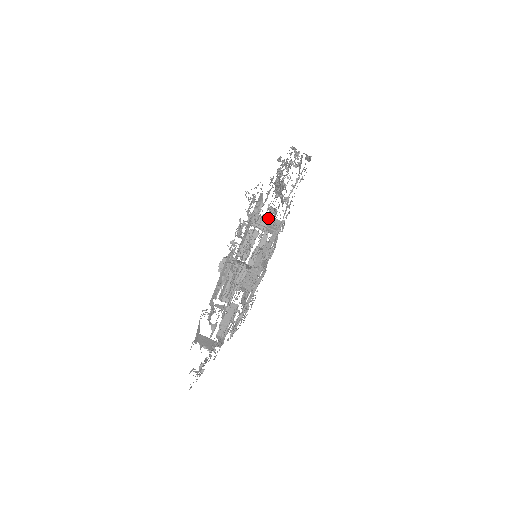
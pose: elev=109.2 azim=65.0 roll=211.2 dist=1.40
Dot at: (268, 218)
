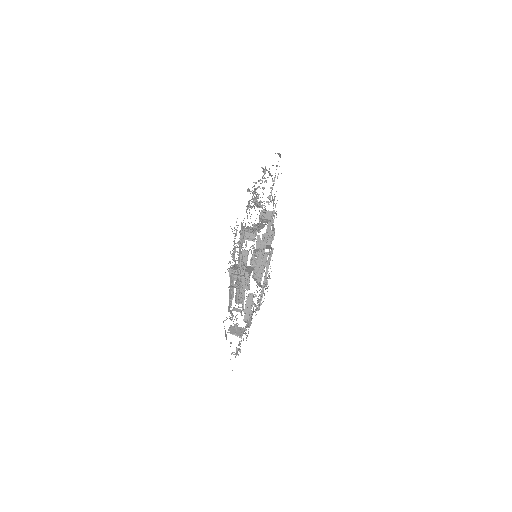
Dot at: (261, 212)
